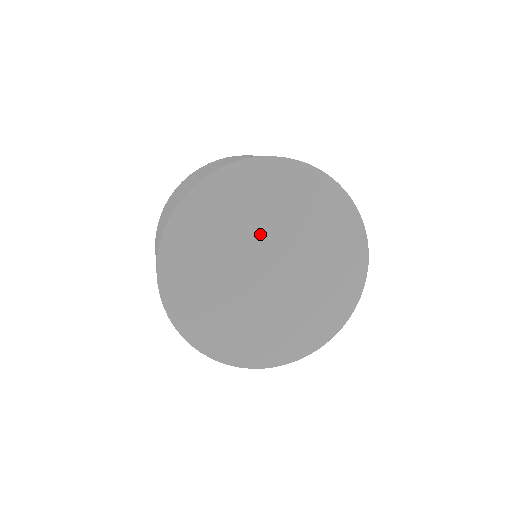
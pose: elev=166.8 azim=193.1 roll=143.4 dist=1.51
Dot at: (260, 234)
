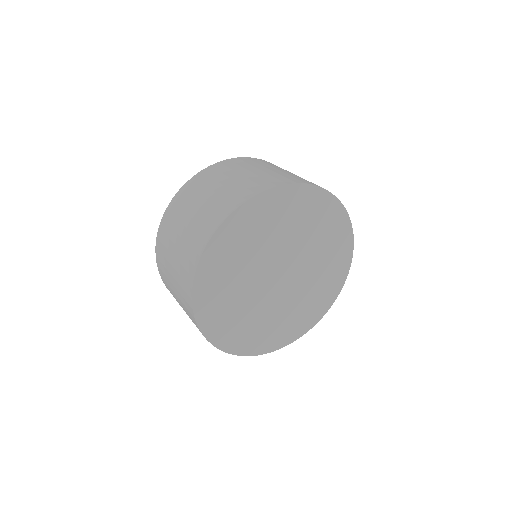
Dot at: (257, 268)
